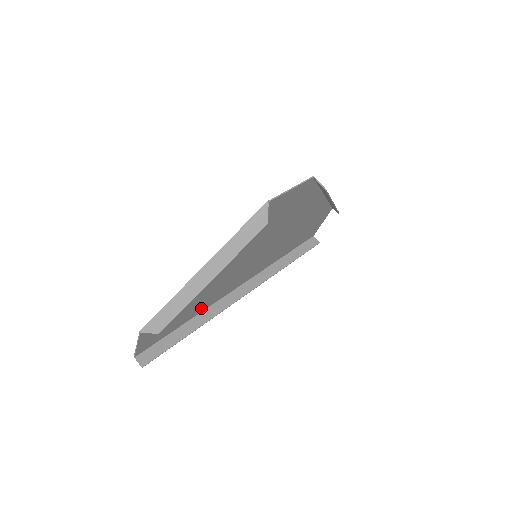
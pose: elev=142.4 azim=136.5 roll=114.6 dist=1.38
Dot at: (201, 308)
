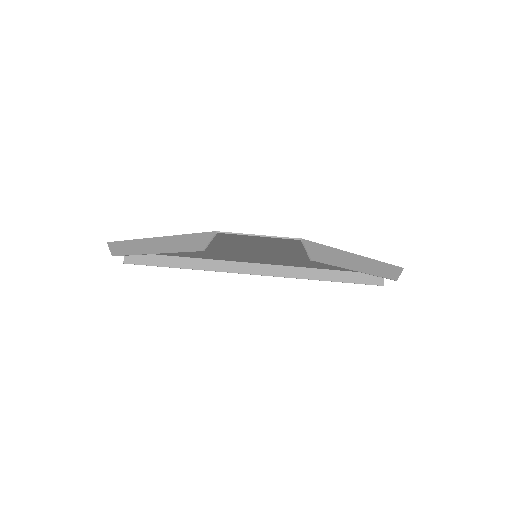
Dot at: (199, 256)
